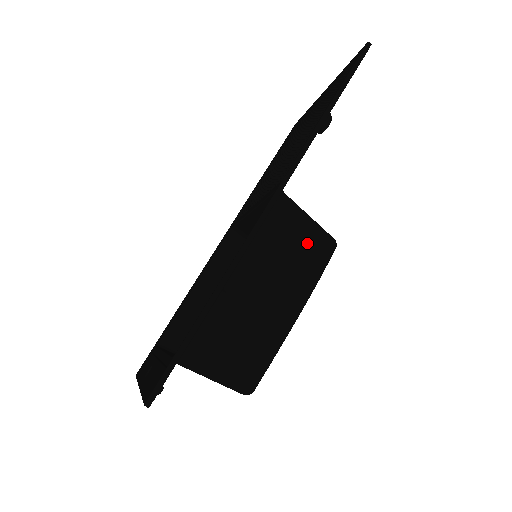
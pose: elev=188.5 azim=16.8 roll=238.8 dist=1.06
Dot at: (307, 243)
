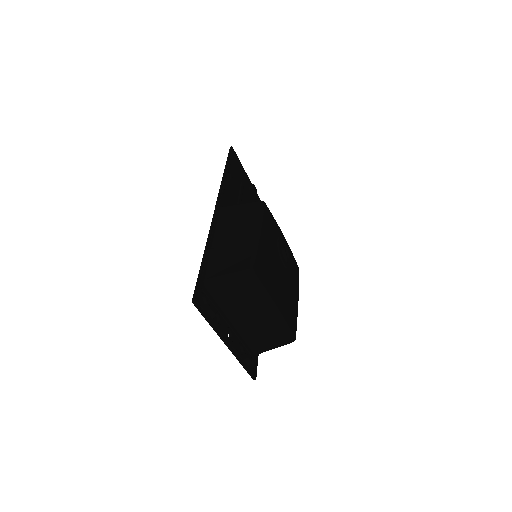
Dot at: (245, 210)
